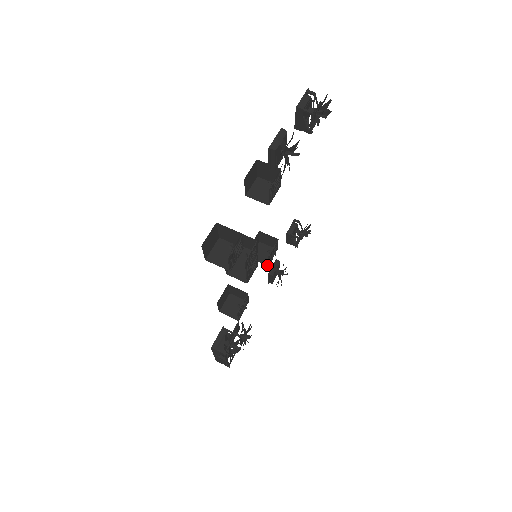
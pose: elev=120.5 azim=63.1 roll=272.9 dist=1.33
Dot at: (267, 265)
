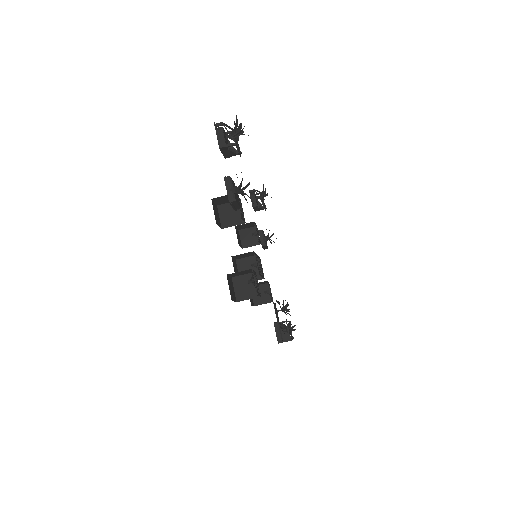
Dot at: (259, 244)
